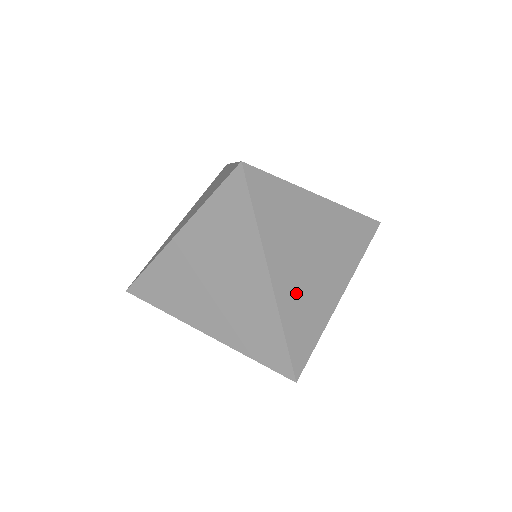
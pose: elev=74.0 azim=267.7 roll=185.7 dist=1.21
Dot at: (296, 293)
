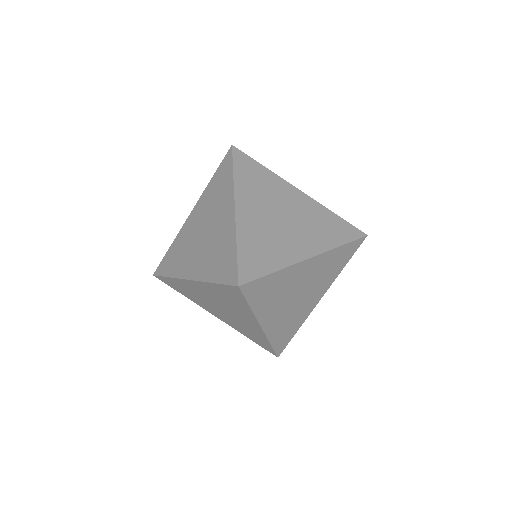
Dot at: (281, 322)
